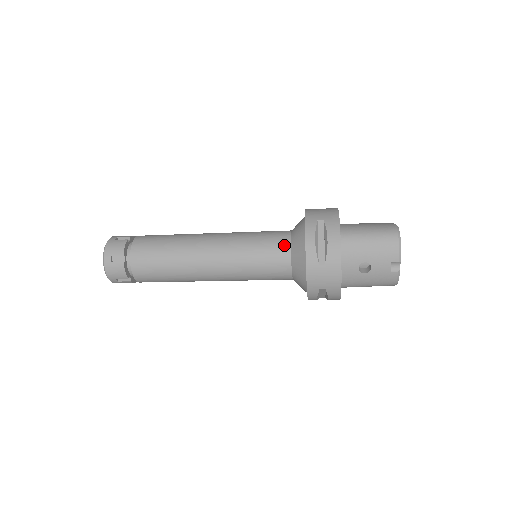
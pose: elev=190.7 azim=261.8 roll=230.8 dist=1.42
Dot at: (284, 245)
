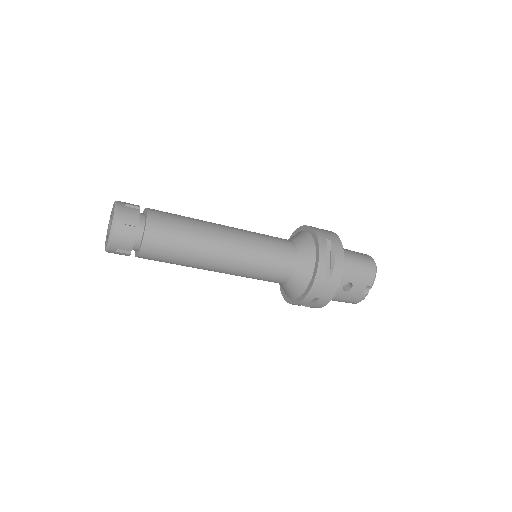
Dot at: (292, 253)
